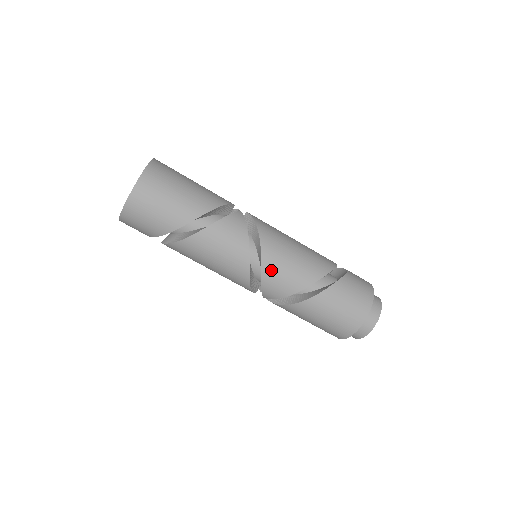
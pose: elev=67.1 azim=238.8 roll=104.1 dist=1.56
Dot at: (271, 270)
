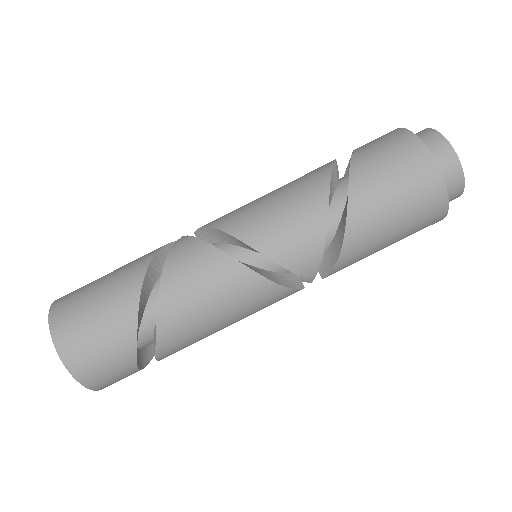
Dot at: (271, 241)
